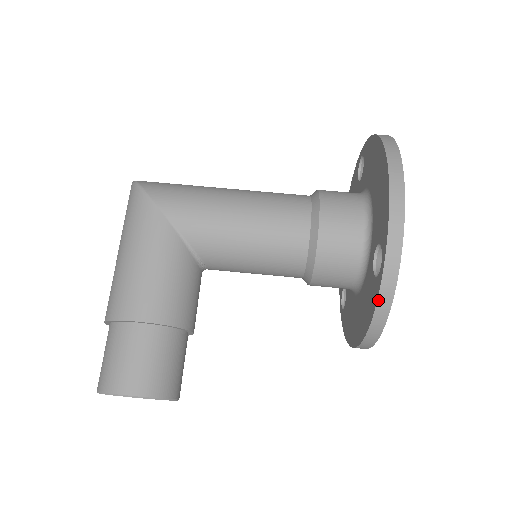
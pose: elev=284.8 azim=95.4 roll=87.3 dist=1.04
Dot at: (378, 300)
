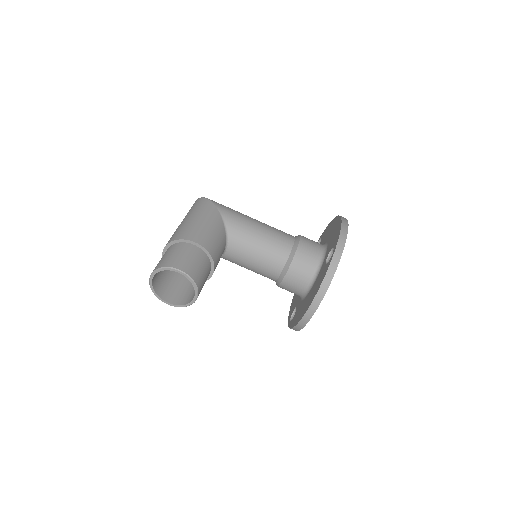
Dot at: (329, 268)
